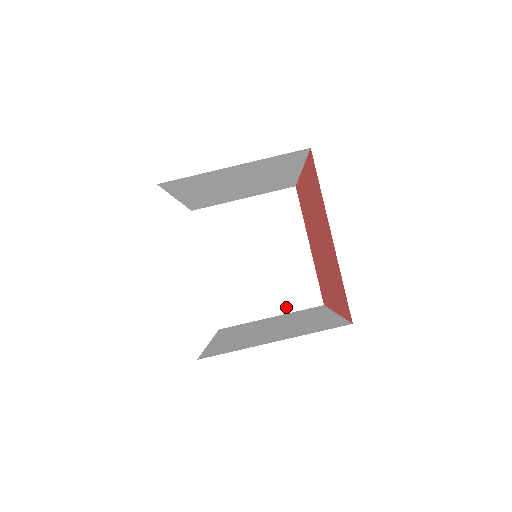
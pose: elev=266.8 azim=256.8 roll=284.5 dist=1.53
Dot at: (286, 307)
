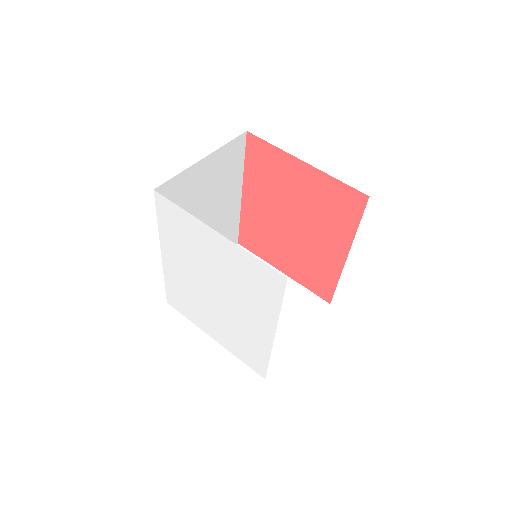
Dot at: (304, 324)
